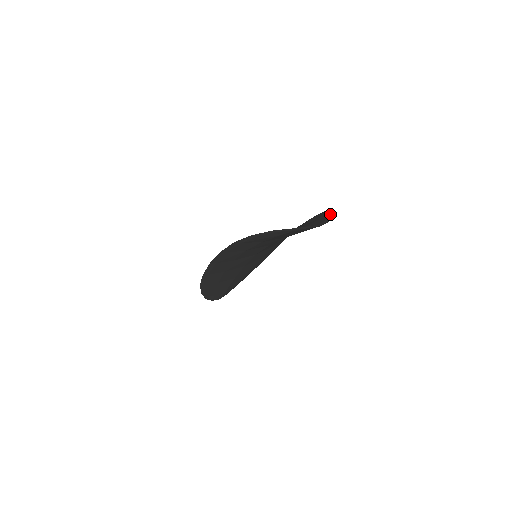
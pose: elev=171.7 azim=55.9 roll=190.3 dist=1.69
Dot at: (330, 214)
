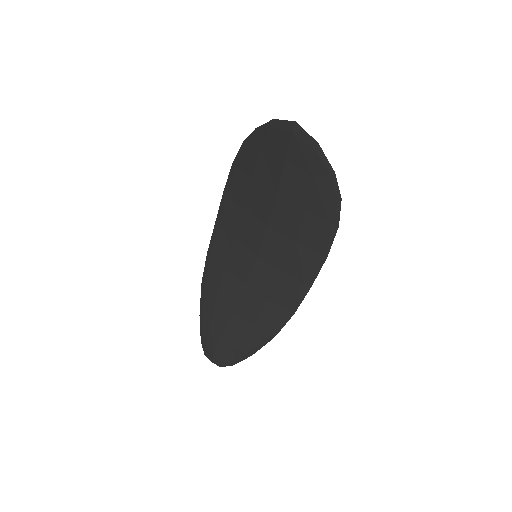
Dot at: (323, 159)
